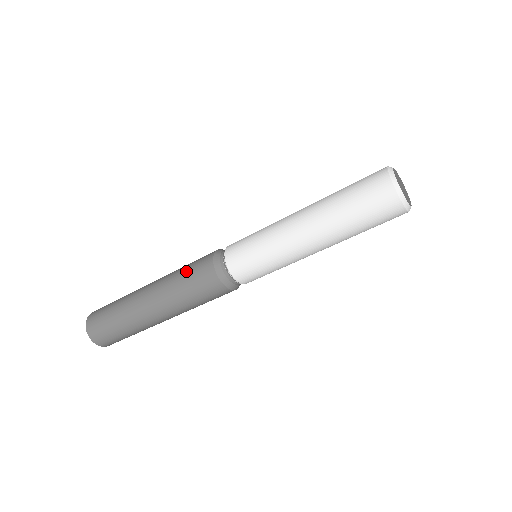
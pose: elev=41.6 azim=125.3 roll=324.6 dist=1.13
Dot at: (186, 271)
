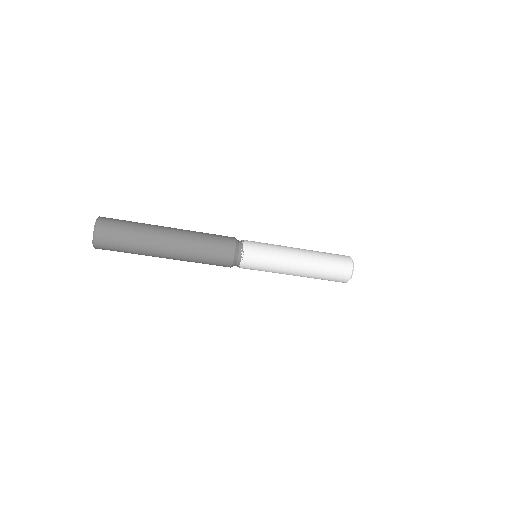
Dot at: (212, 239)
